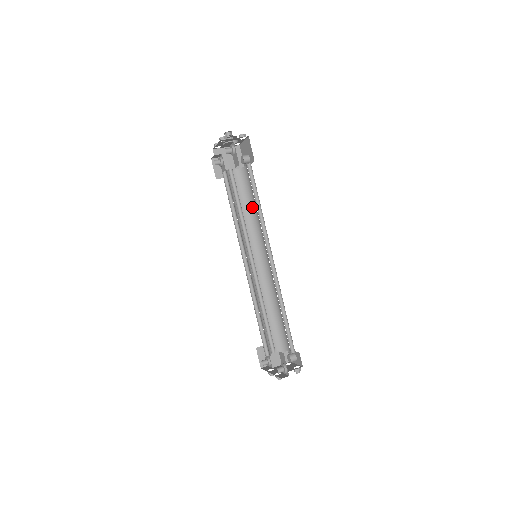
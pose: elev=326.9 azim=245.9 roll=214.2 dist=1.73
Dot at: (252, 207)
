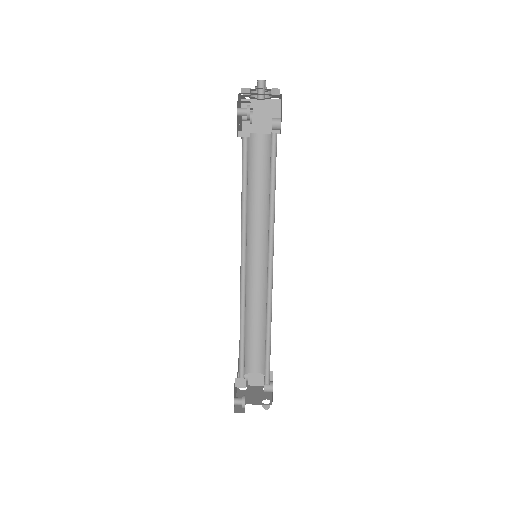
Dot at: occluded
